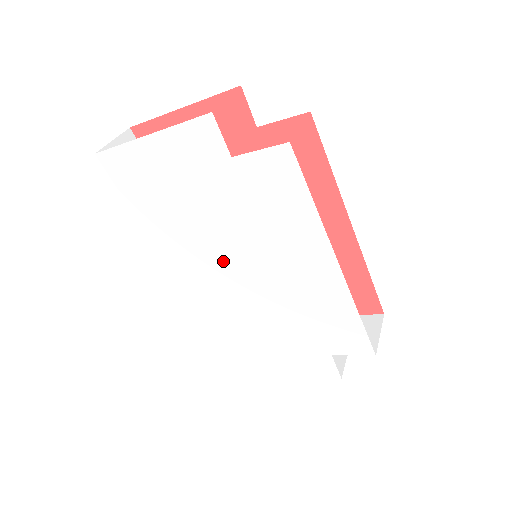
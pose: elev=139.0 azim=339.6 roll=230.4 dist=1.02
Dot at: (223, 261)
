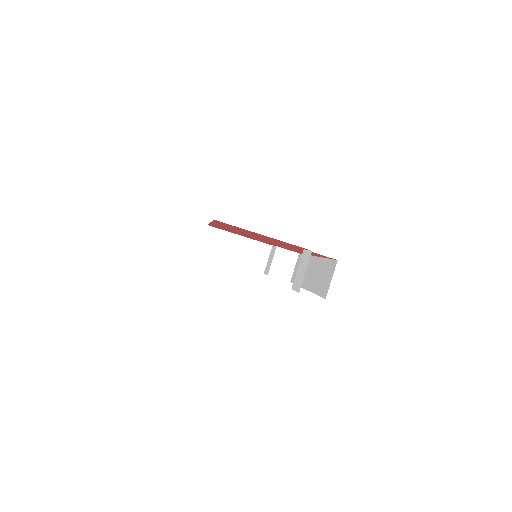
Dot at: occluded
